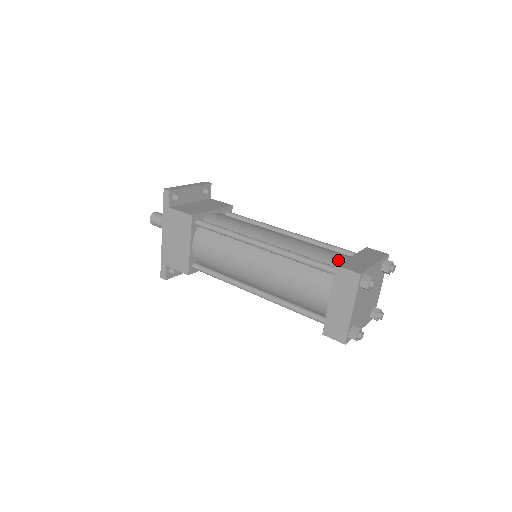
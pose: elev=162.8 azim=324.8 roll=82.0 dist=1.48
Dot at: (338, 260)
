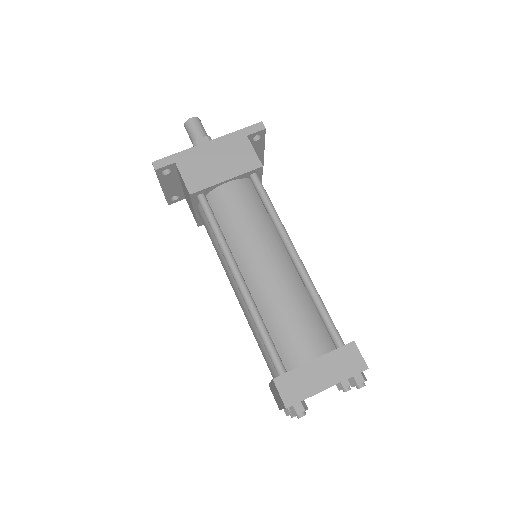
Dot at: occluded
